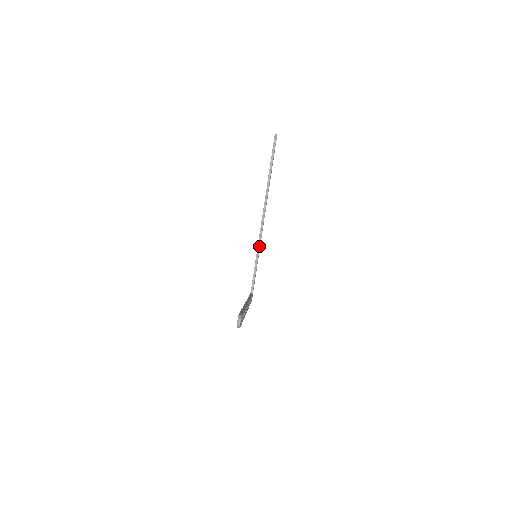
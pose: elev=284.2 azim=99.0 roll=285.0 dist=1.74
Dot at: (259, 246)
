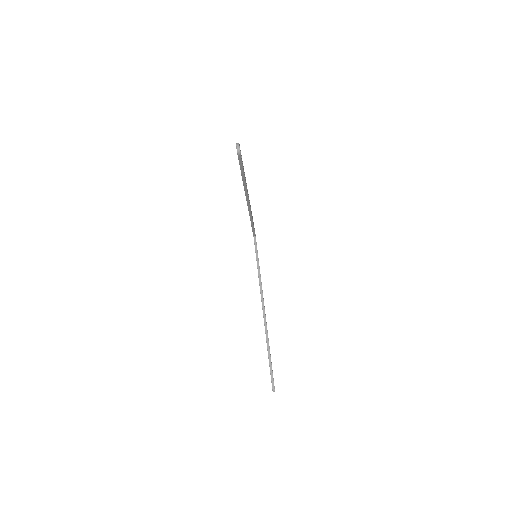
Dot at: (251, 218)
